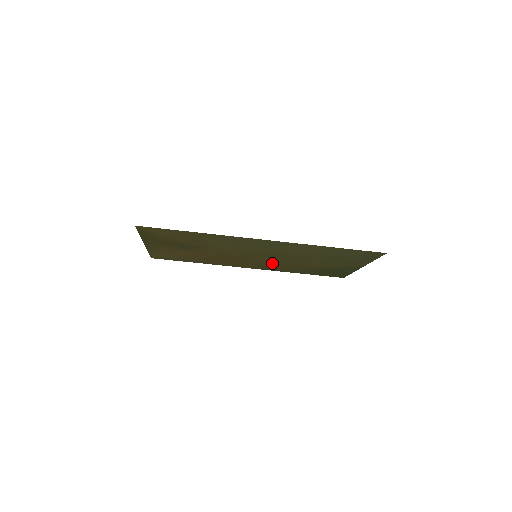
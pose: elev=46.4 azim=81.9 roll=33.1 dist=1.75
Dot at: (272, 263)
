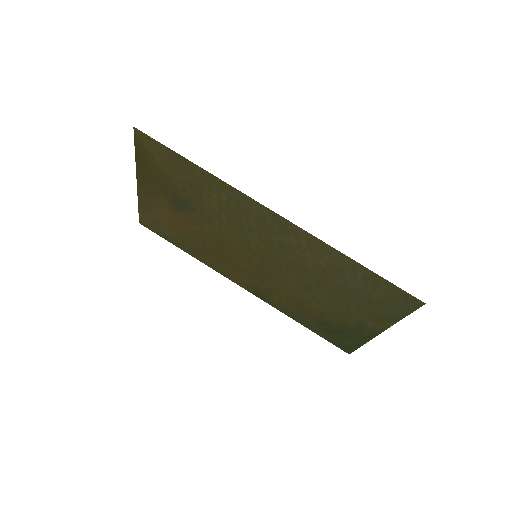
Dot at: (271, 283)
